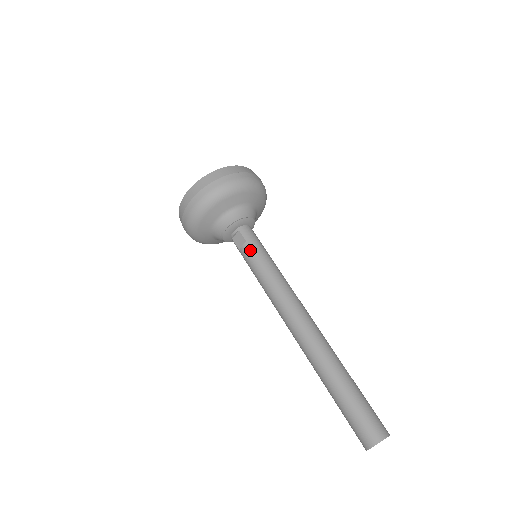
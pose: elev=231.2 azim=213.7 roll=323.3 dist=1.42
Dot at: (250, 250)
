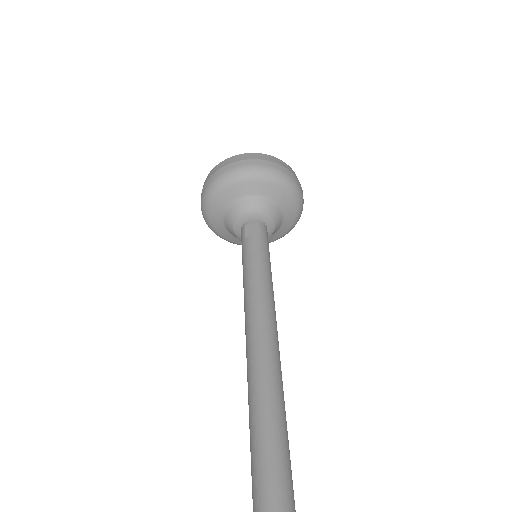
Dot at: (259, 243)
